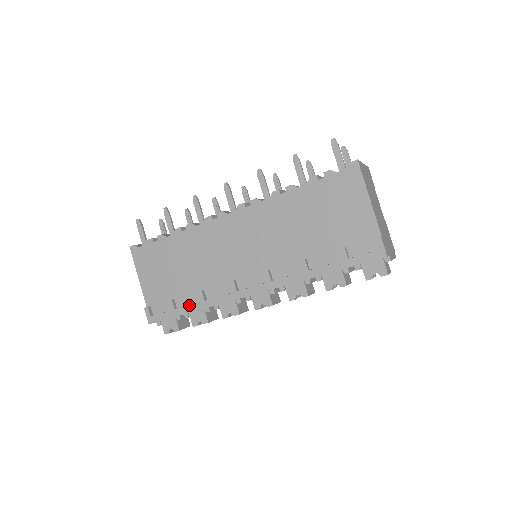
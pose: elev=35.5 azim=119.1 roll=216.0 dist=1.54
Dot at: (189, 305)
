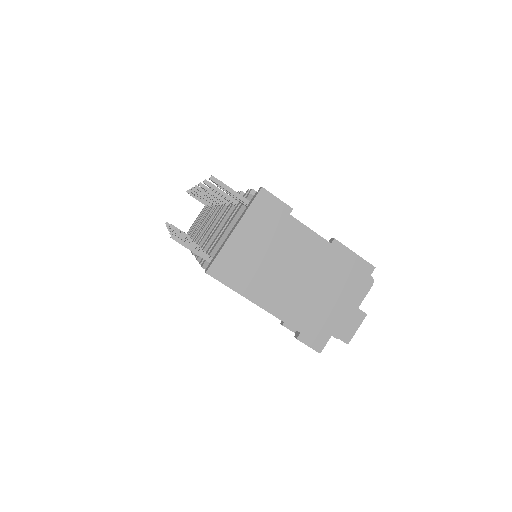
Dot at: occluded
